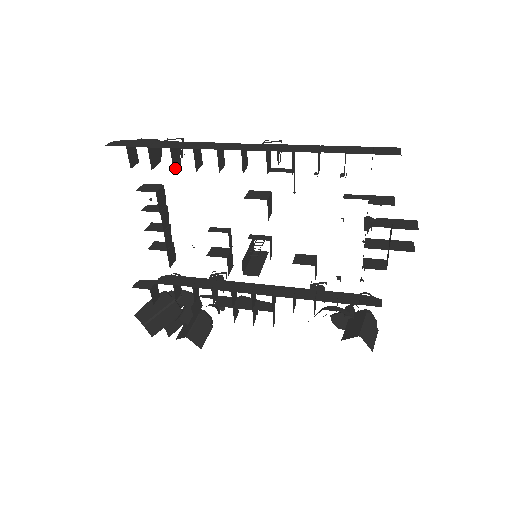
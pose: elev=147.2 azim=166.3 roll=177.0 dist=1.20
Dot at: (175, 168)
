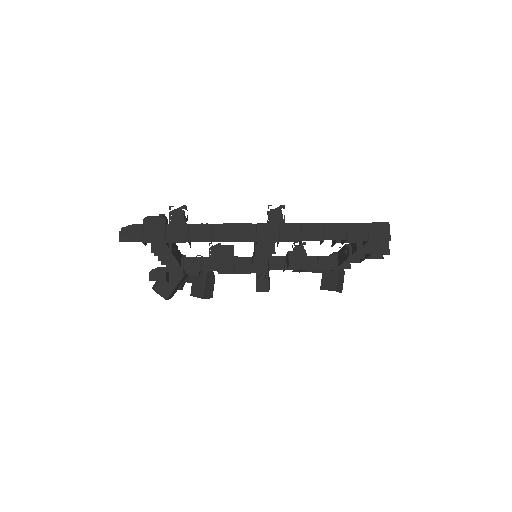
Dot at: (190, 243)
